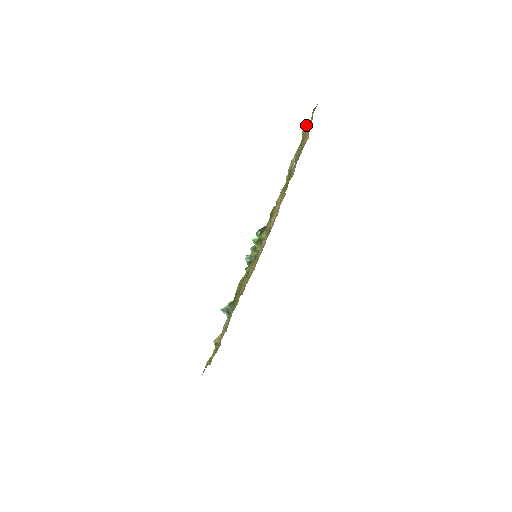
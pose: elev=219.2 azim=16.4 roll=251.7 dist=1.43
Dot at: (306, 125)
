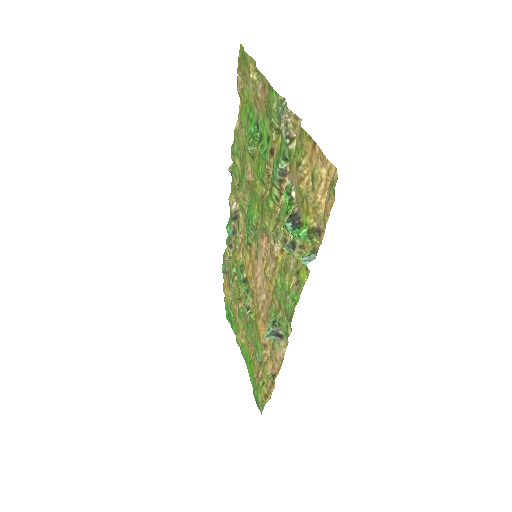
Dot at: (255, 72)
